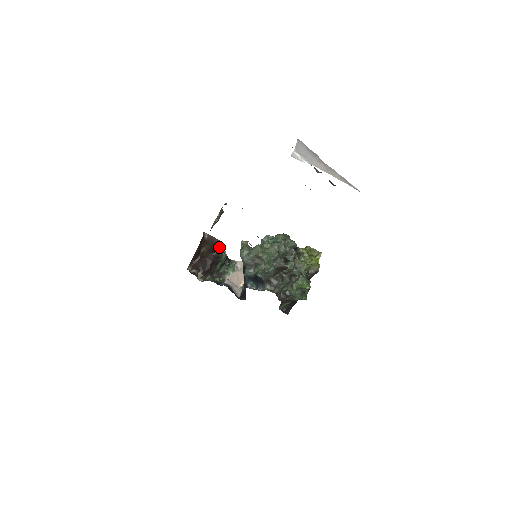
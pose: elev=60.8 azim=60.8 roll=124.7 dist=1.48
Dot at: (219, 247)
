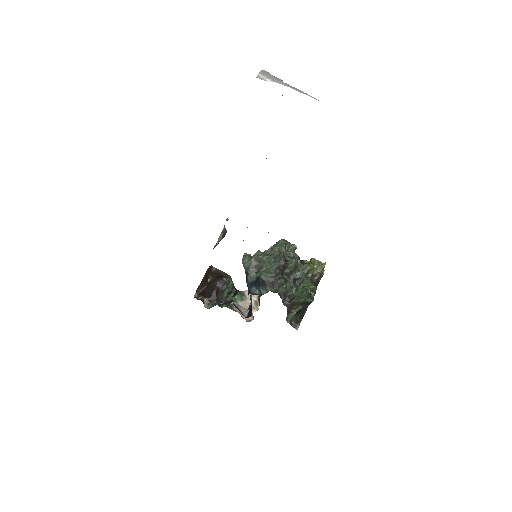
Dot at: occluded
